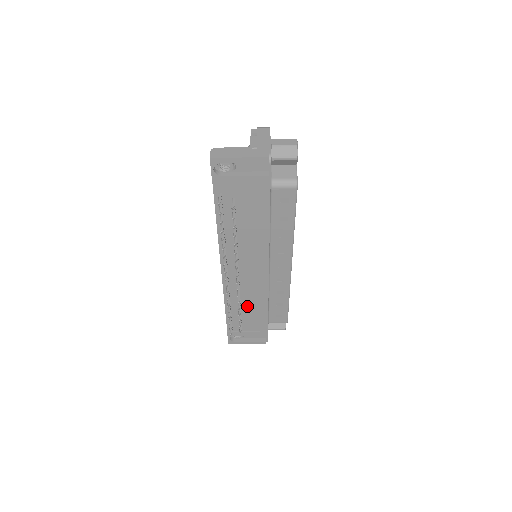
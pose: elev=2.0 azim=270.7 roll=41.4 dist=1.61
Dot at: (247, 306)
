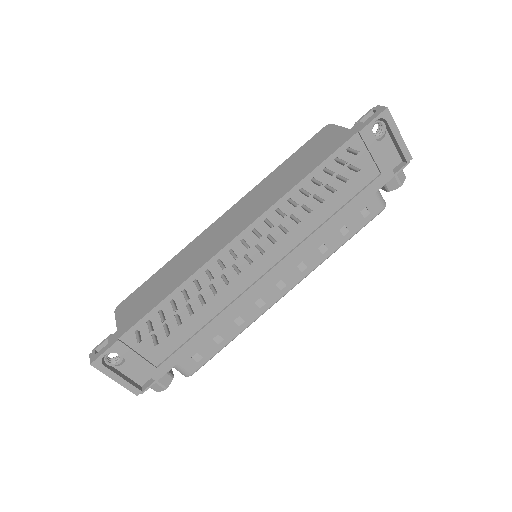
Dot at: (194, 313)
